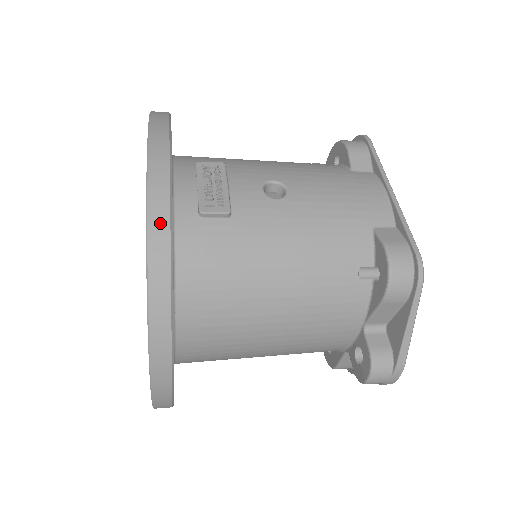
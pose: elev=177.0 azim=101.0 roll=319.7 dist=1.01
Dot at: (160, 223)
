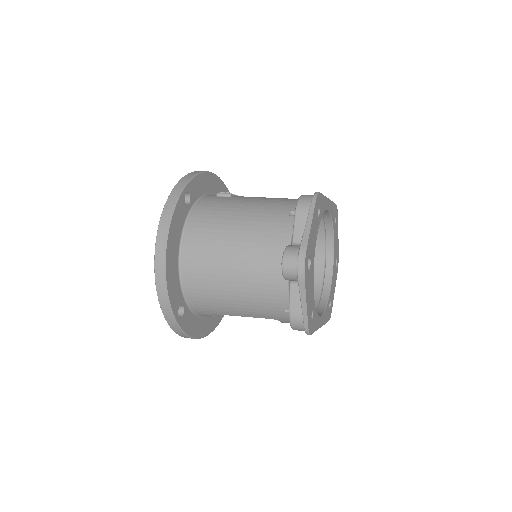
Dot at: (191, 175)
